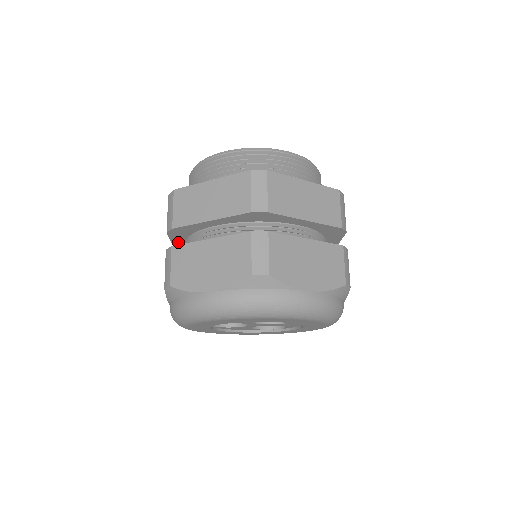
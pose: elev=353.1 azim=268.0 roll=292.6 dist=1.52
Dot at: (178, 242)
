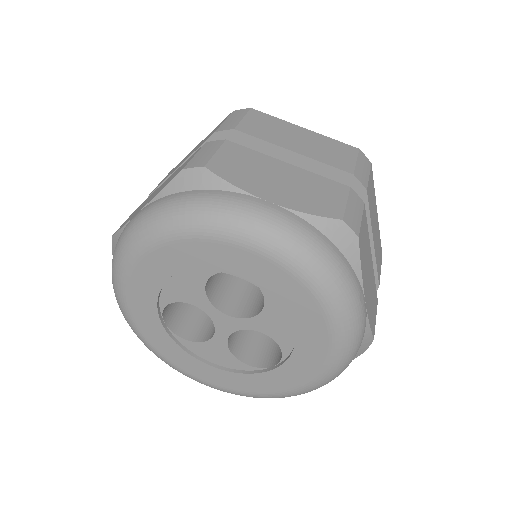
Dot at: occluded
